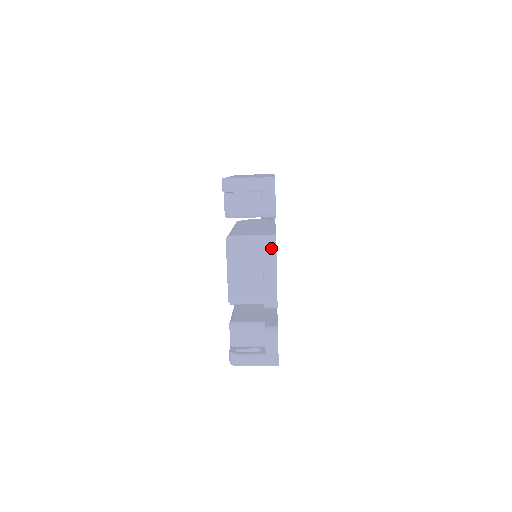
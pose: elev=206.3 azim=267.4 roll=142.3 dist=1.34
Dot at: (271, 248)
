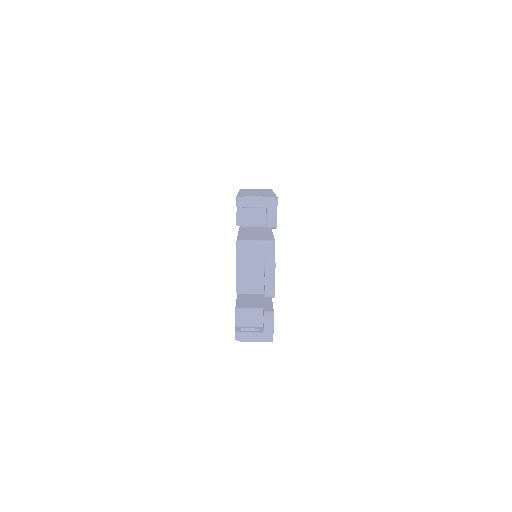
Dot at: (271, 251)
